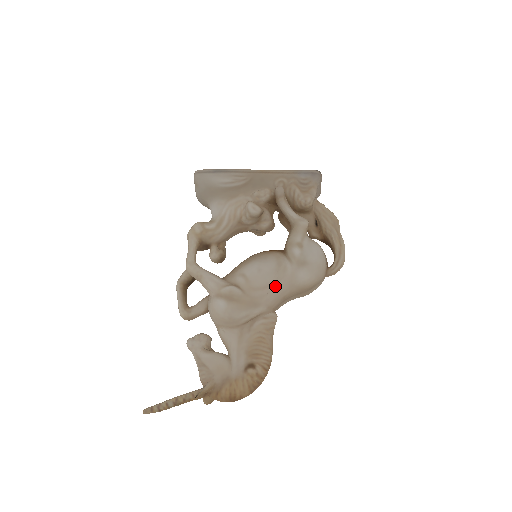
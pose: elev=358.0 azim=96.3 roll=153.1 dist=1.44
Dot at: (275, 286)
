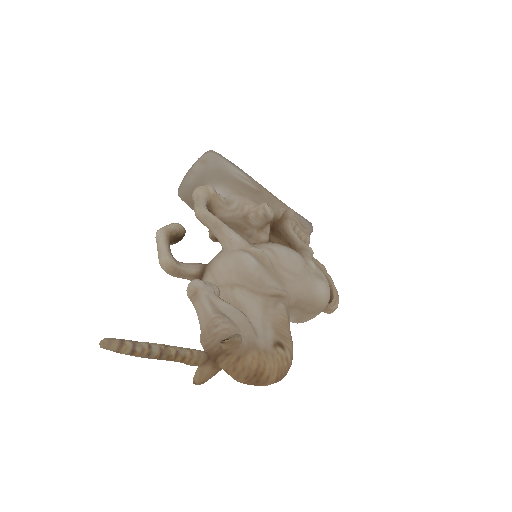
Dot at: (299, 280)
